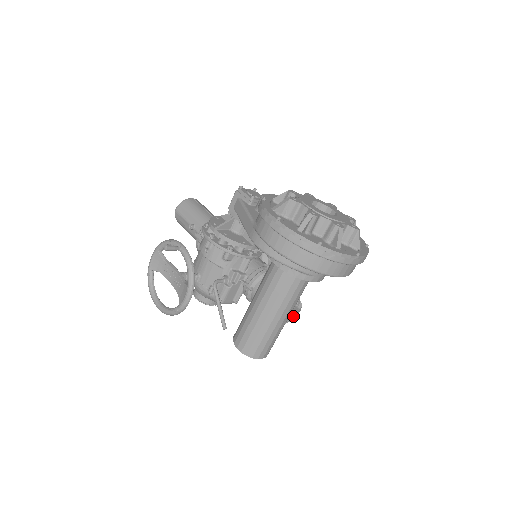
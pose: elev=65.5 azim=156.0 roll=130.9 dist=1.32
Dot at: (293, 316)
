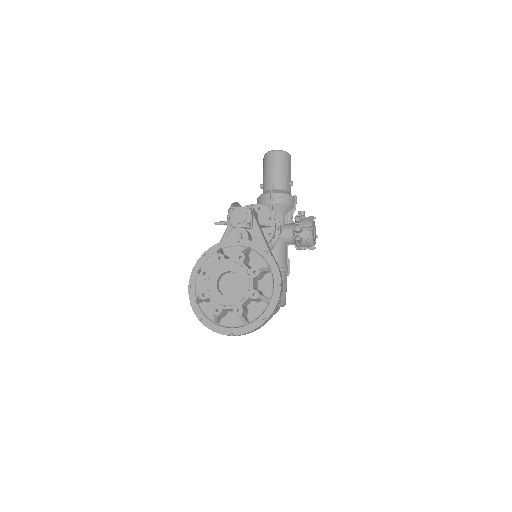
Dot at: occluded
